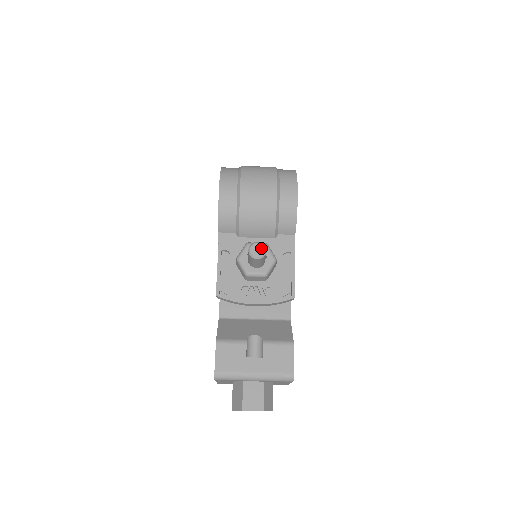
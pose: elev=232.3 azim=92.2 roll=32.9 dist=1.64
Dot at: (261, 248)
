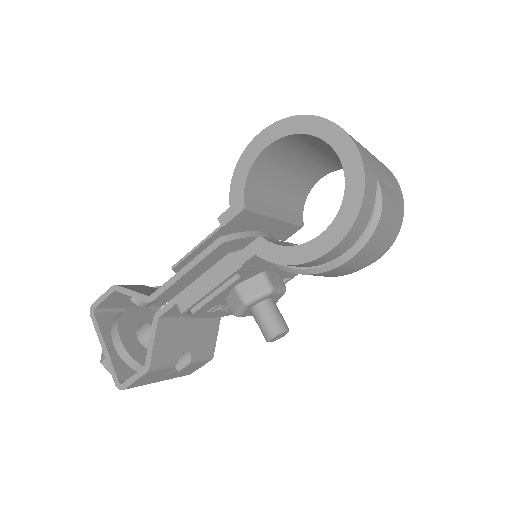
Dot at: (283, 335)
